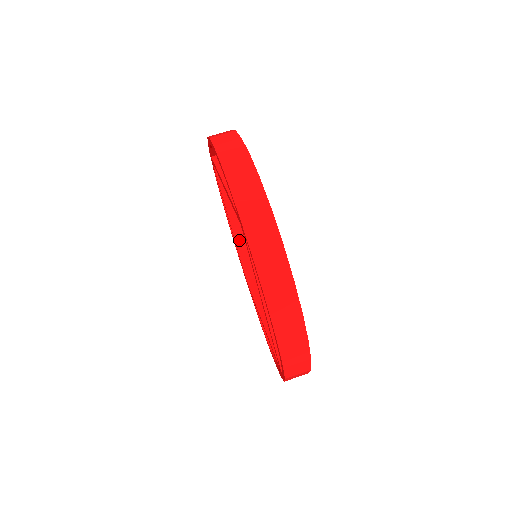
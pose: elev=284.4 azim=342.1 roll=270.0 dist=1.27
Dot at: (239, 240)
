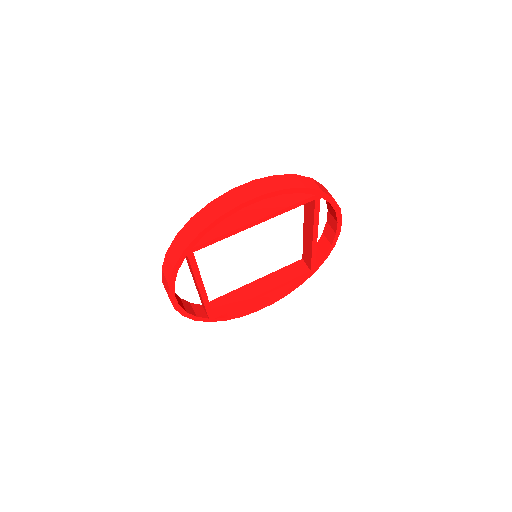
Dot at: (305, 237)
